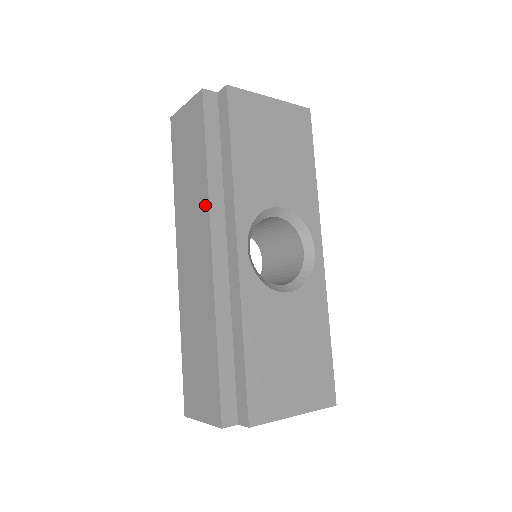
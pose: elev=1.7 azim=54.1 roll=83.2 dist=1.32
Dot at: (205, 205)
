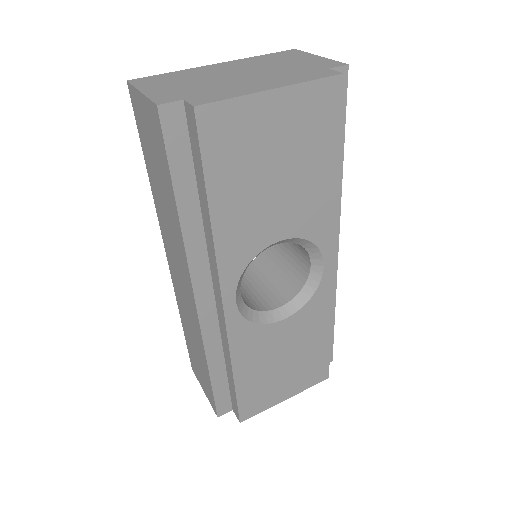
Dot at: (183, 254)
